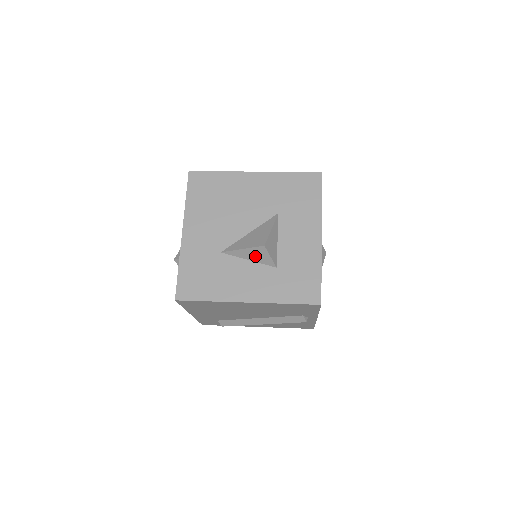
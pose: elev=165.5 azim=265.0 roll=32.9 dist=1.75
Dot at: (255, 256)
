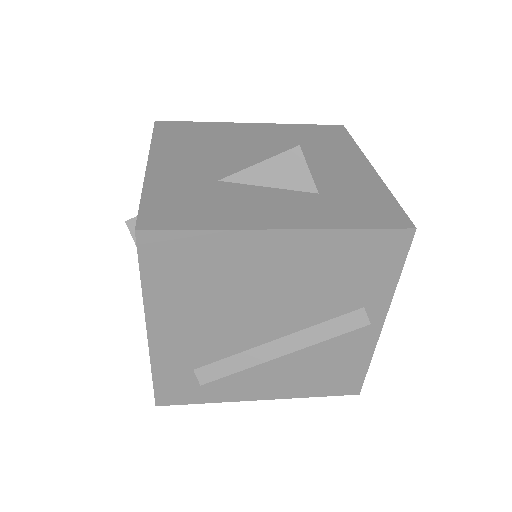
Dot at: (281, 175)
